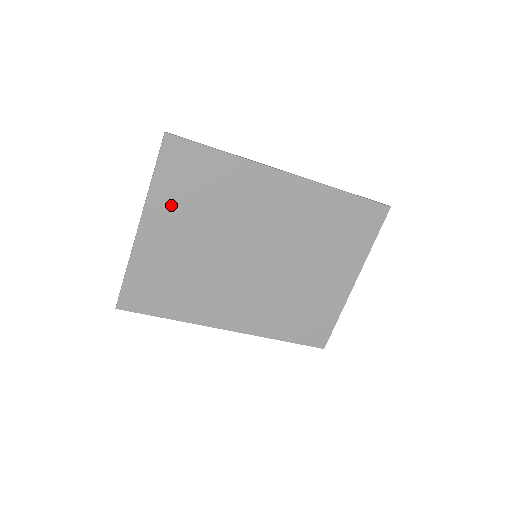
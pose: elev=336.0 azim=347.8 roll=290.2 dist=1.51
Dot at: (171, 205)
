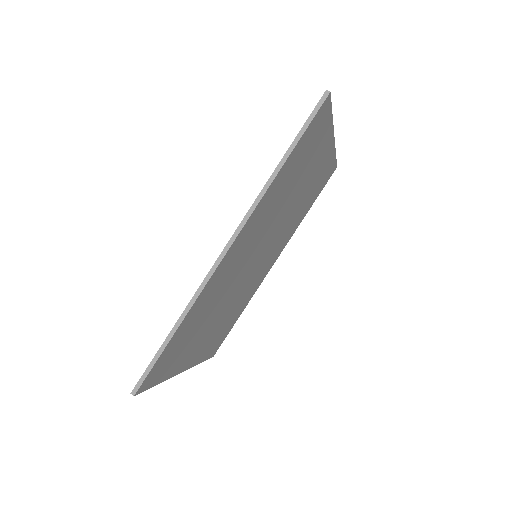
Dot at: (185, 355)
